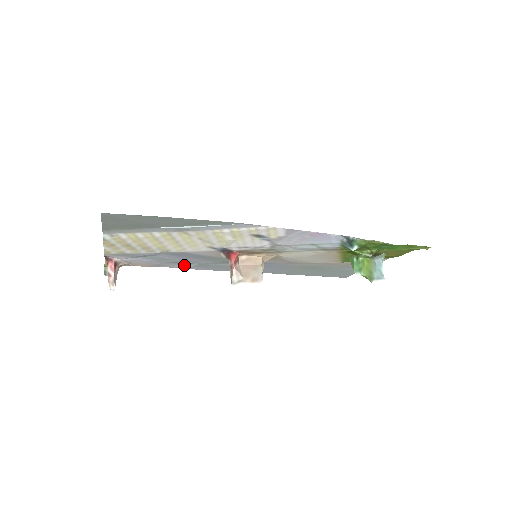
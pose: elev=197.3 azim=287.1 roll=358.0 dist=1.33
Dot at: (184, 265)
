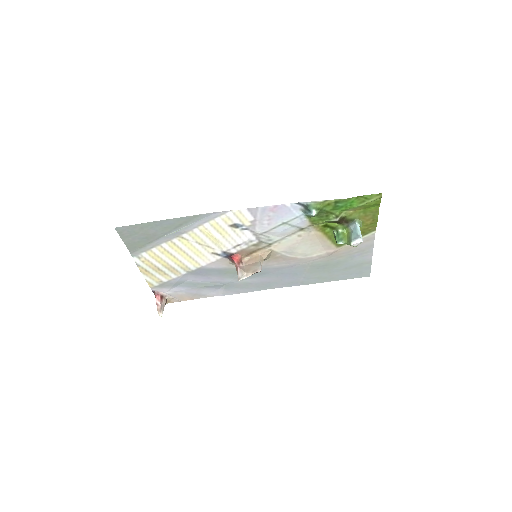
Dot at: (217, 291)
